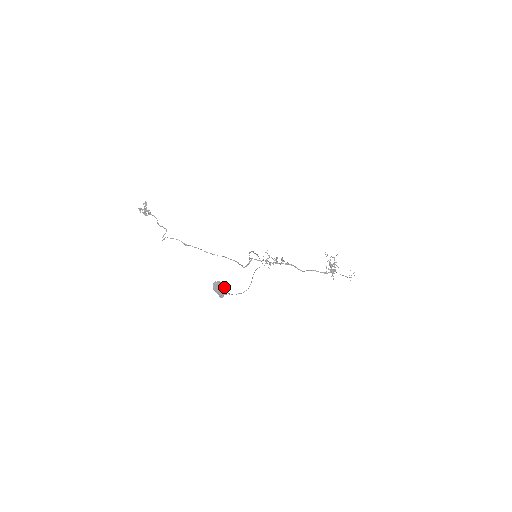
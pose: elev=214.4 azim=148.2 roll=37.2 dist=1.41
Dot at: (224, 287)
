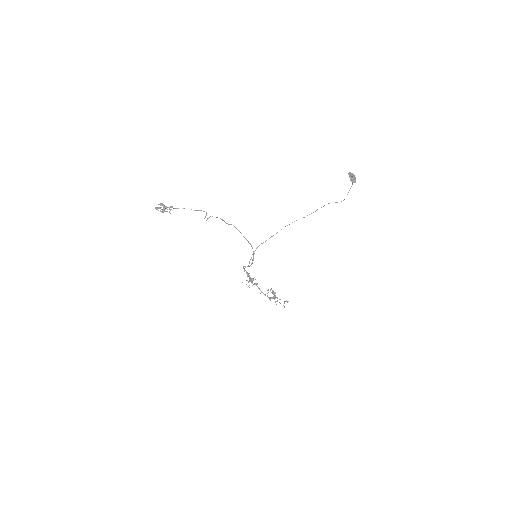
Dot at: occluded
